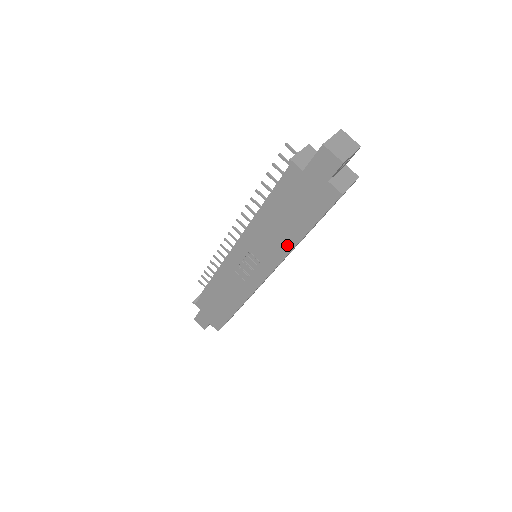
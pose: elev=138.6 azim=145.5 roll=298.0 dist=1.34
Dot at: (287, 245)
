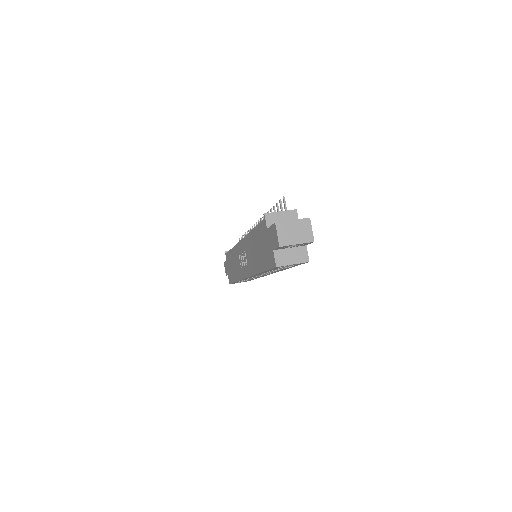
Dot at: (256, 268)
